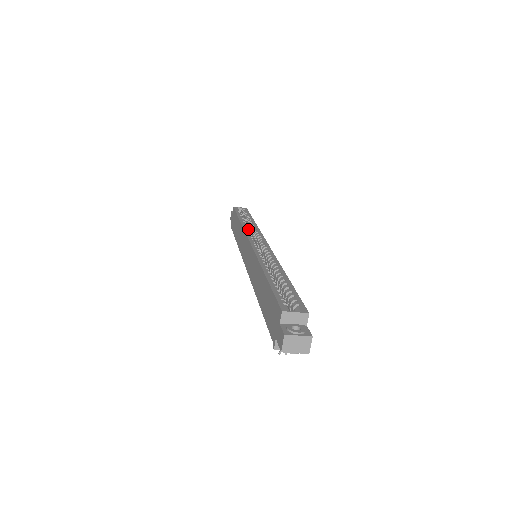
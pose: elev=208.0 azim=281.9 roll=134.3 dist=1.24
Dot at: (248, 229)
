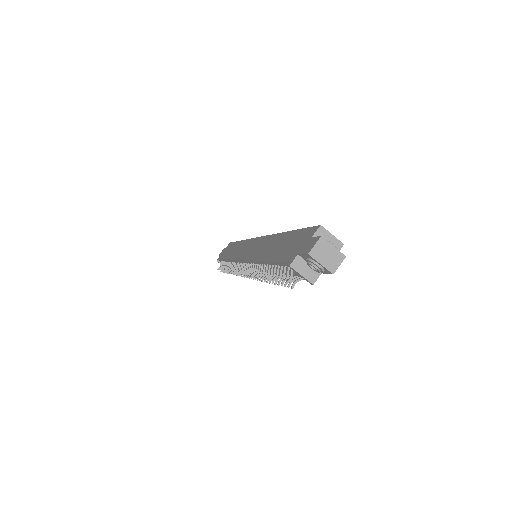
Dot at: occluded
